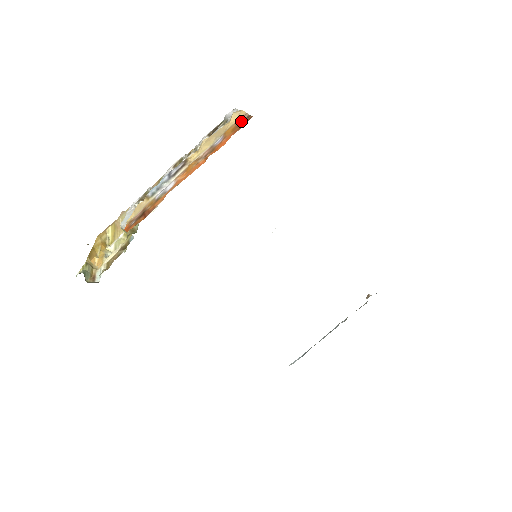
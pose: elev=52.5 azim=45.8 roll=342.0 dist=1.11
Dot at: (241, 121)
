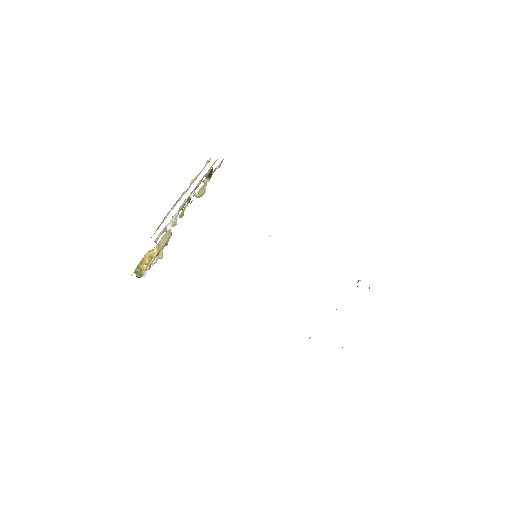
Dot at: occluded
